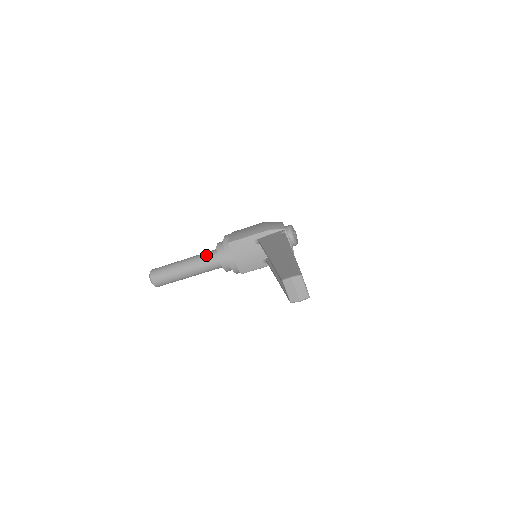
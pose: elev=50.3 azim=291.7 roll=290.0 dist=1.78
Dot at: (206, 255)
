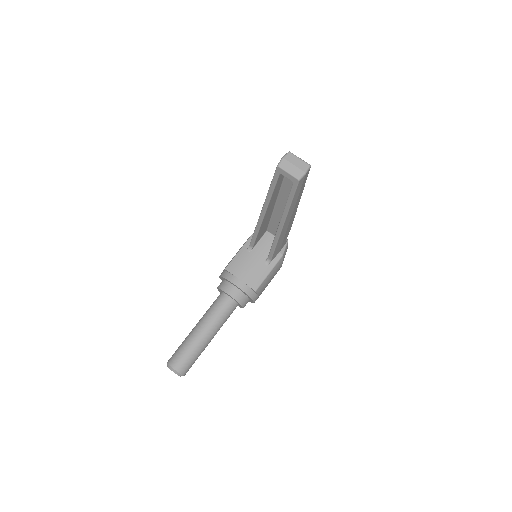
Dot at: (213, 304)
